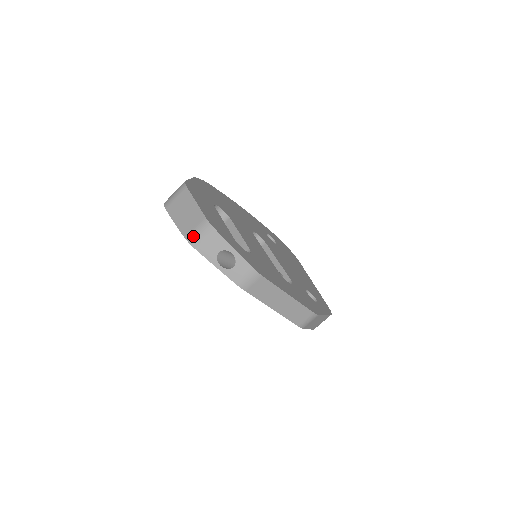
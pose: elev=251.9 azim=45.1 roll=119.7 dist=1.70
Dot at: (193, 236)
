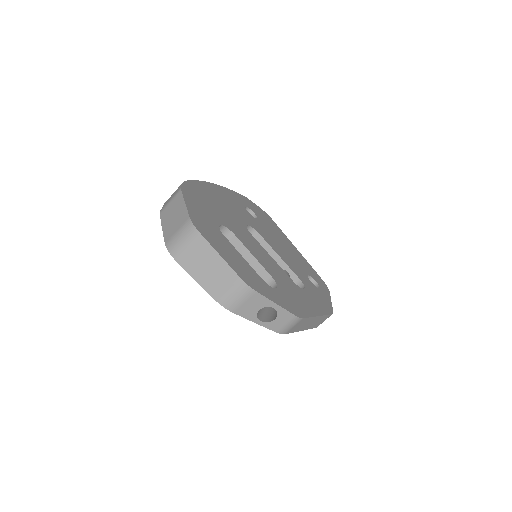
Dot at: (228, 300)
